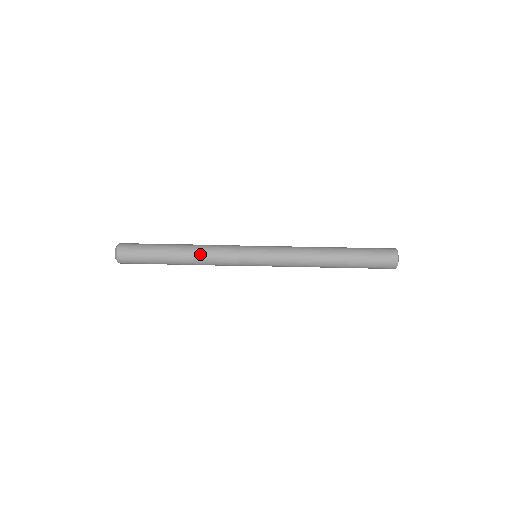
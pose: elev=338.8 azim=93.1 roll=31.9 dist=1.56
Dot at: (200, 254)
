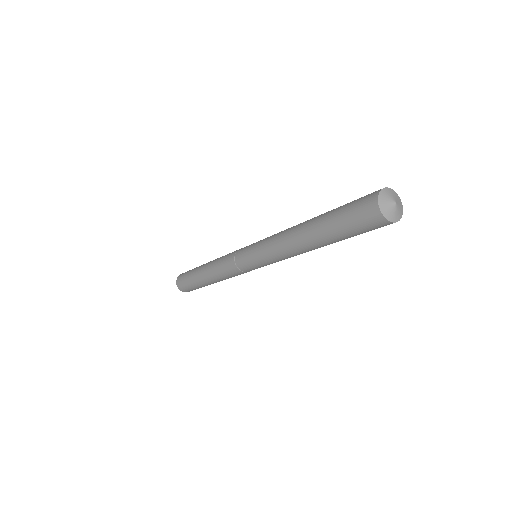
Dot at: (213, 270)
